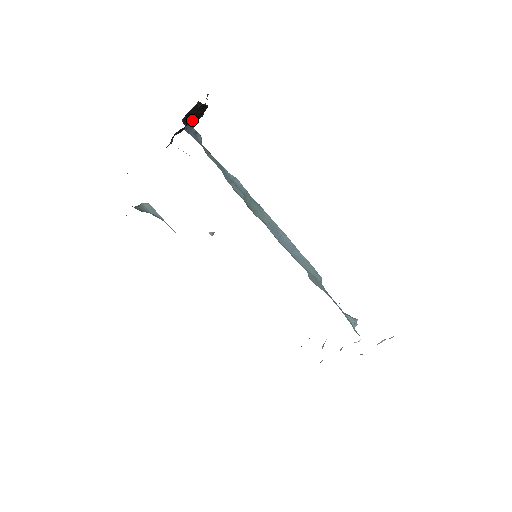
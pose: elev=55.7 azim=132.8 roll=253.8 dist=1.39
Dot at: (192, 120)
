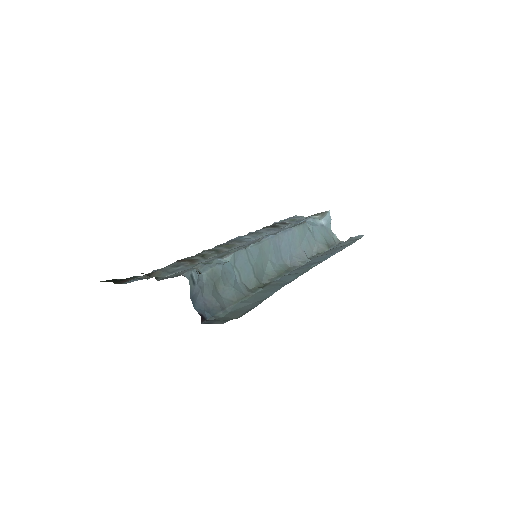
Dot at: occluded
